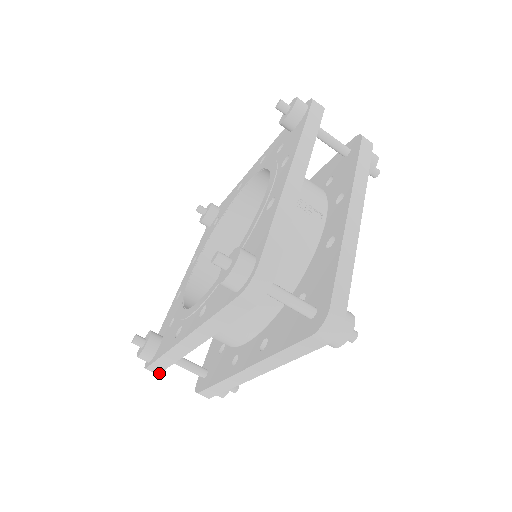
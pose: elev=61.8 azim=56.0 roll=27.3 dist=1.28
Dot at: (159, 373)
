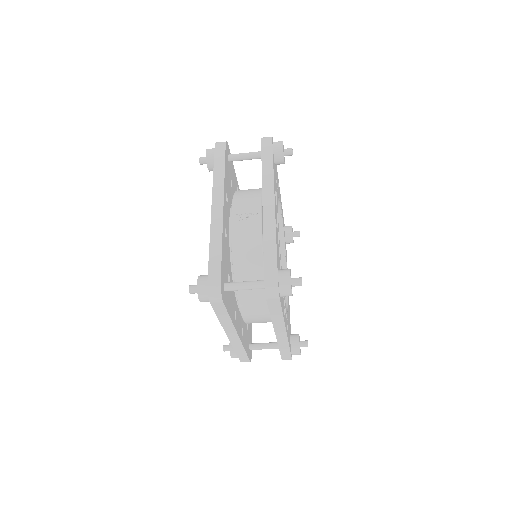
Dot at: (249, 361)
